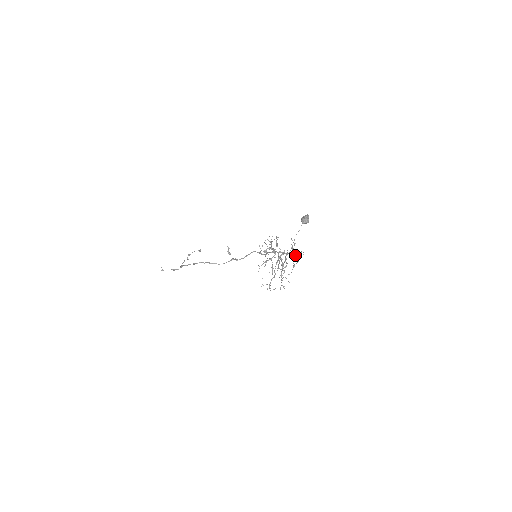
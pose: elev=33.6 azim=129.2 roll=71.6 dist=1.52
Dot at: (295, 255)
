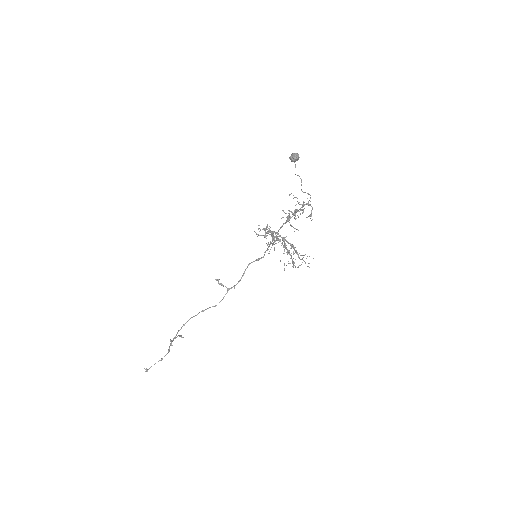
Dot at: (304, 205)
